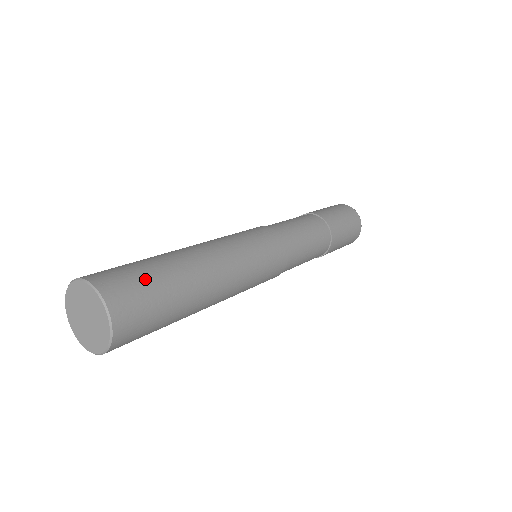
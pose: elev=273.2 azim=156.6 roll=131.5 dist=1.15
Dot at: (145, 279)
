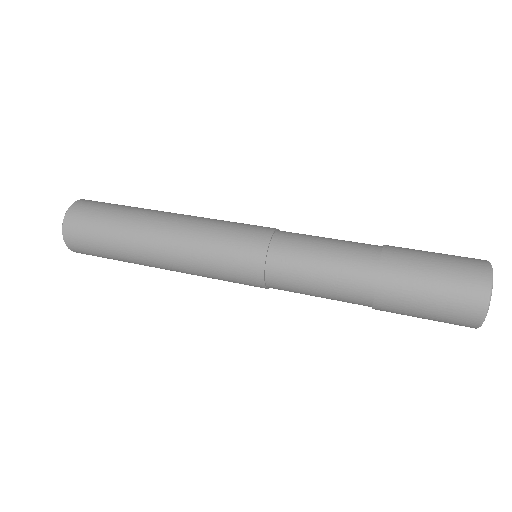
Dot at: (112, 204)
